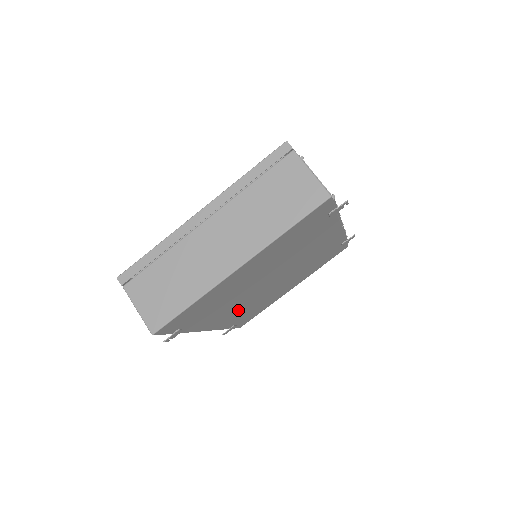
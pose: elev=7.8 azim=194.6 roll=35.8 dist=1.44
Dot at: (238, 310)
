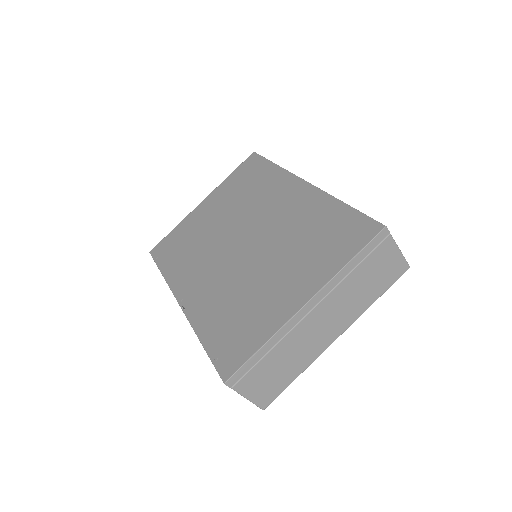
Dot at: occluded
